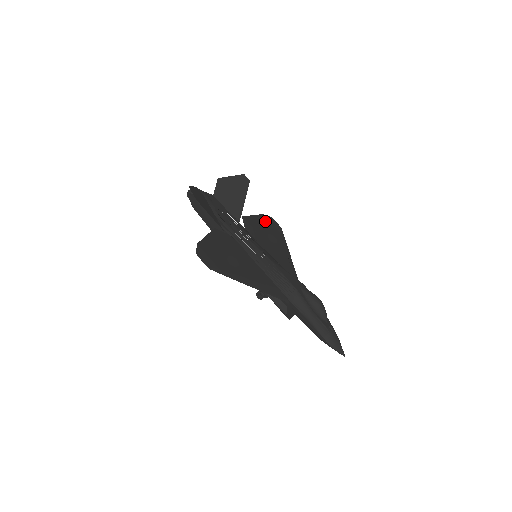
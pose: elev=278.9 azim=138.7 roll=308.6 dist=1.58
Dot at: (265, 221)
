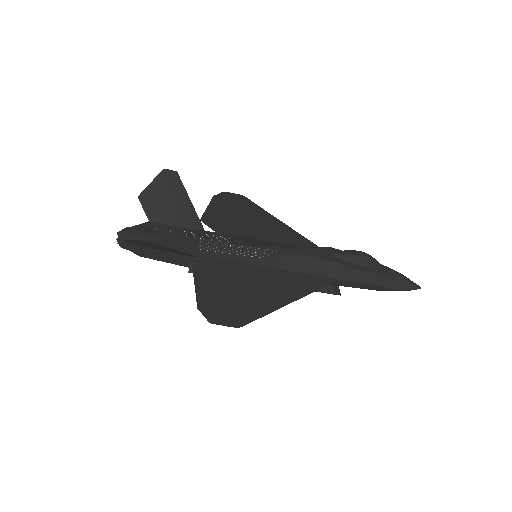
Dot at: (223, 203)
